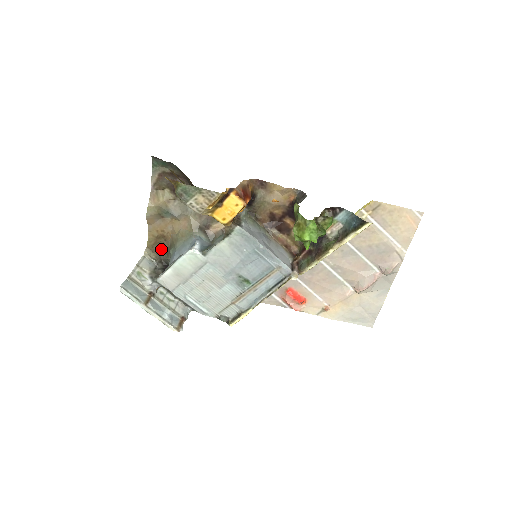
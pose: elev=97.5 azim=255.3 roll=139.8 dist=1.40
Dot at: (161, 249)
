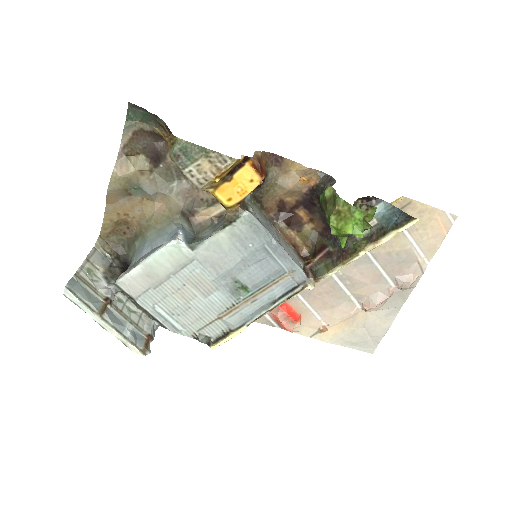
Dot at: (120, 240)
